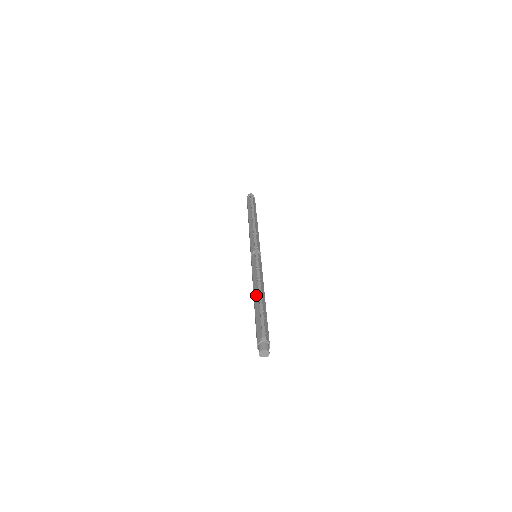
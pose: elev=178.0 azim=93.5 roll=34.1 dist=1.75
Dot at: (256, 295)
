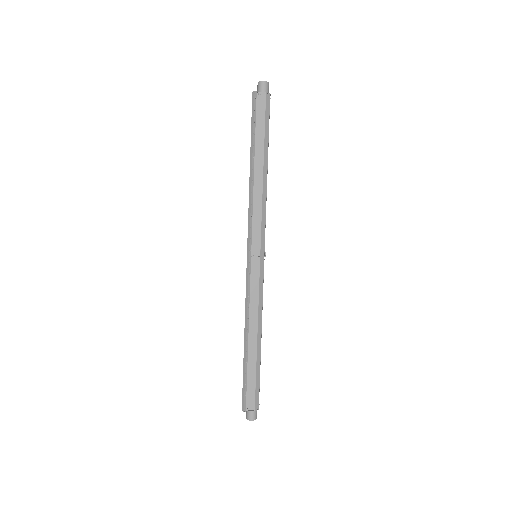
Dot at: occluded
